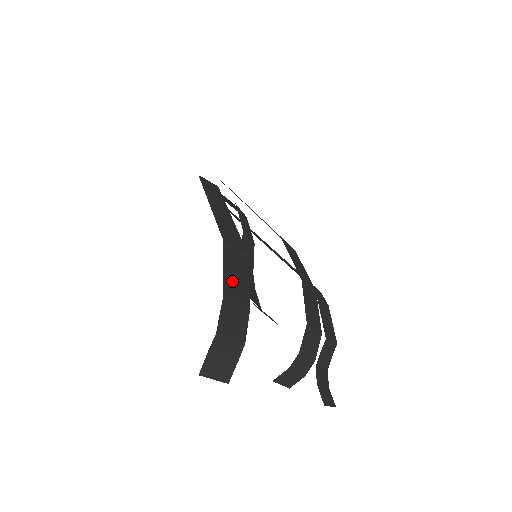
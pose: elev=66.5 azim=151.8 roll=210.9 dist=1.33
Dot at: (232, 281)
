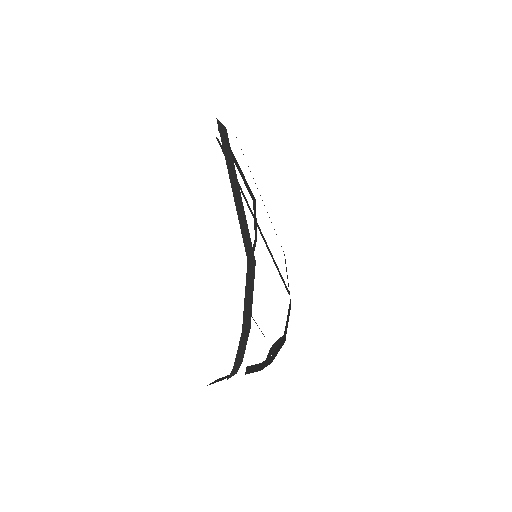
Dot at: (247, 307)
